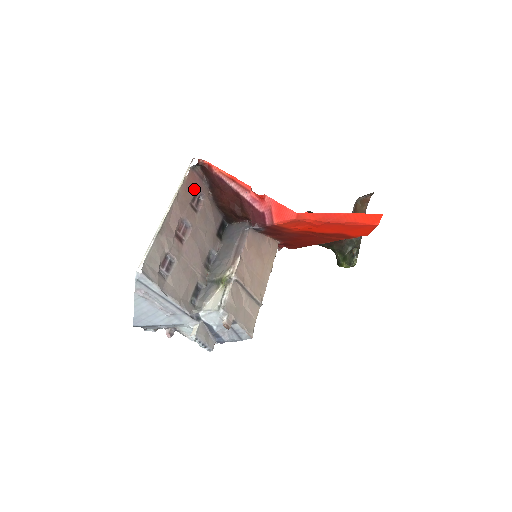
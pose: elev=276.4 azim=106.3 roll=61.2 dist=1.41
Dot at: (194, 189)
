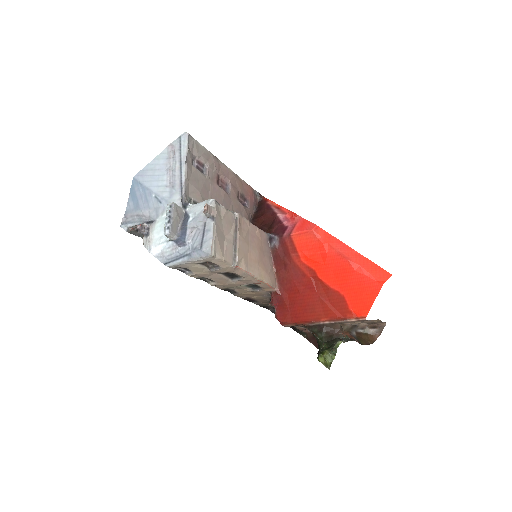
Dot at: (247, 195)
